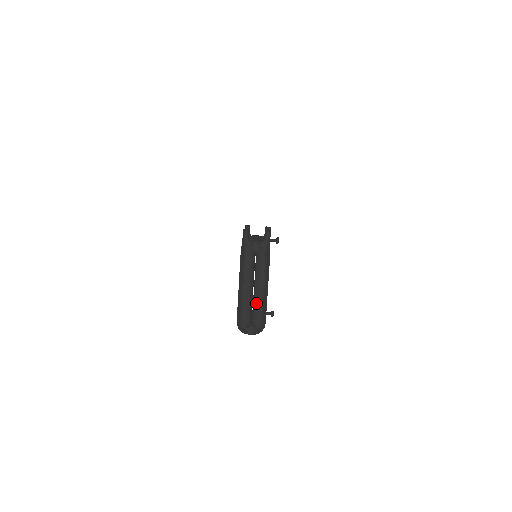
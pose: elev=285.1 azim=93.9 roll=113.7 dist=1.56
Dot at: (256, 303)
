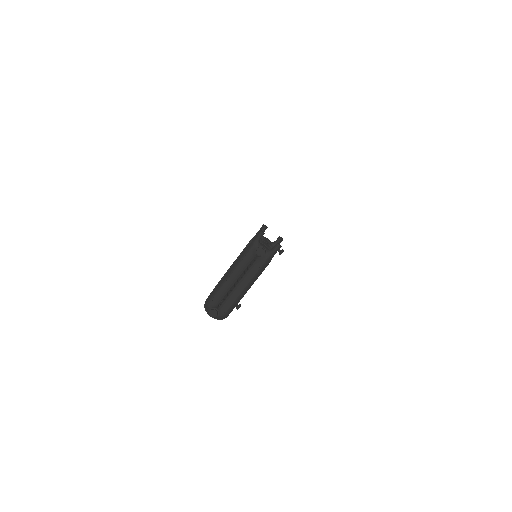
Dot at: (232, 295)
